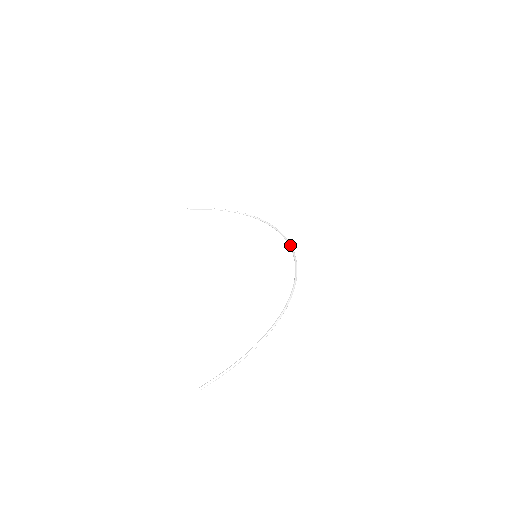
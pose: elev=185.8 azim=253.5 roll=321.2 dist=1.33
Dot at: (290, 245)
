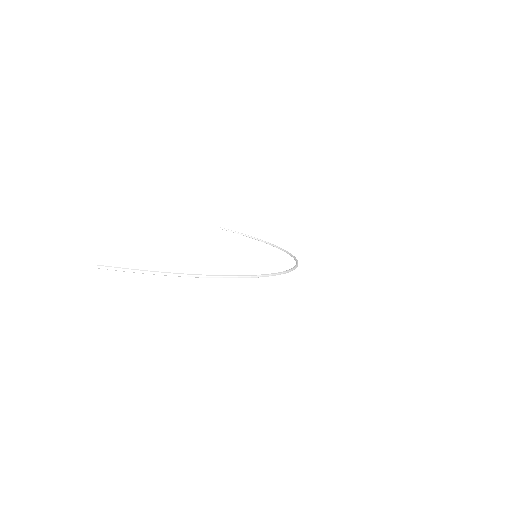
Dot at: (297, 263)
